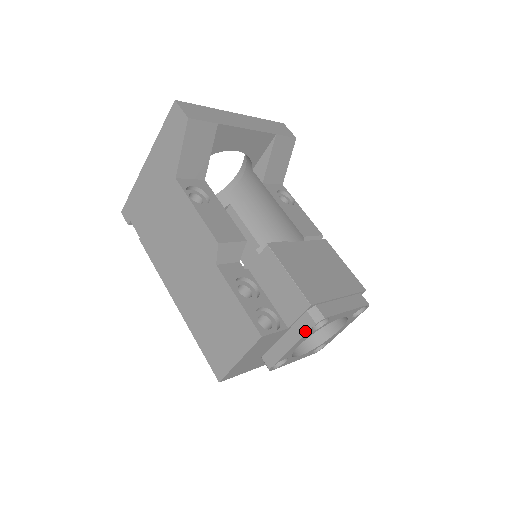
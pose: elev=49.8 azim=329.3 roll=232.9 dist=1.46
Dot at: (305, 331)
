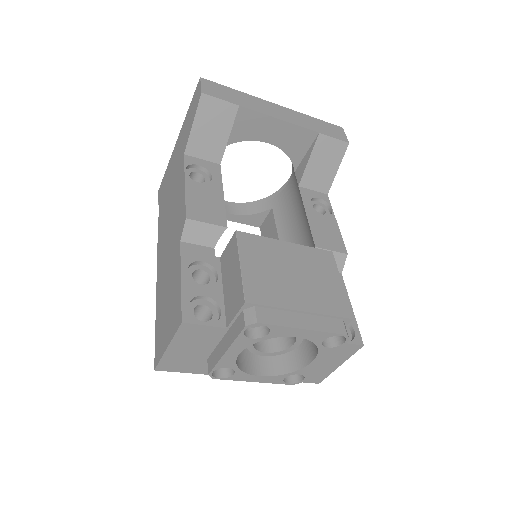
Dot at: (237, 334)
